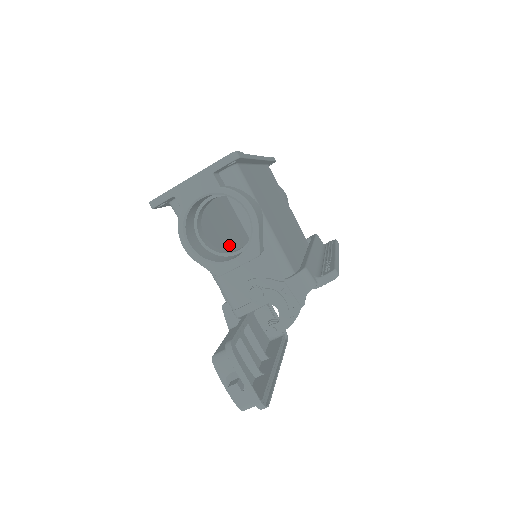
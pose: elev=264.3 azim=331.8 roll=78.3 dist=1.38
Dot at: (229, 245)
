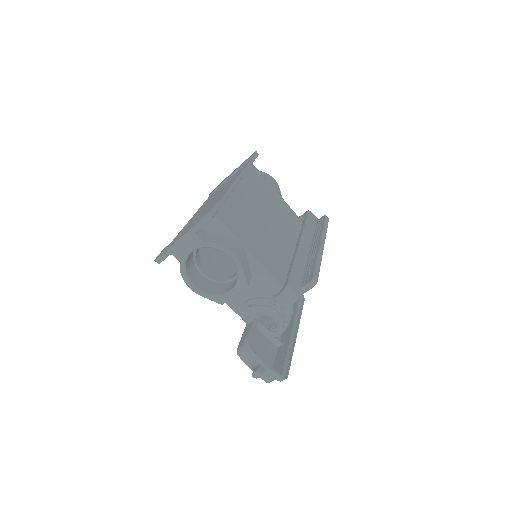
Dot at: occluded
